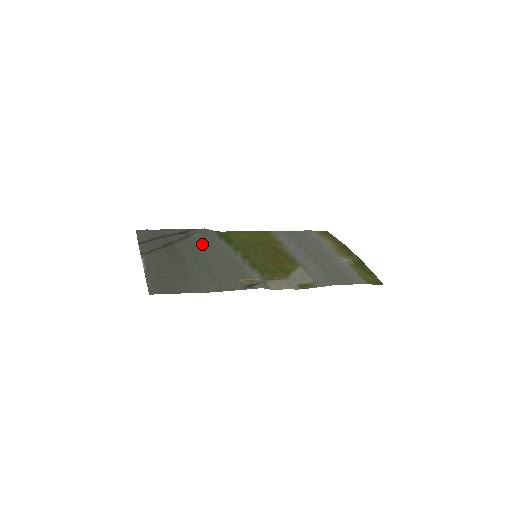
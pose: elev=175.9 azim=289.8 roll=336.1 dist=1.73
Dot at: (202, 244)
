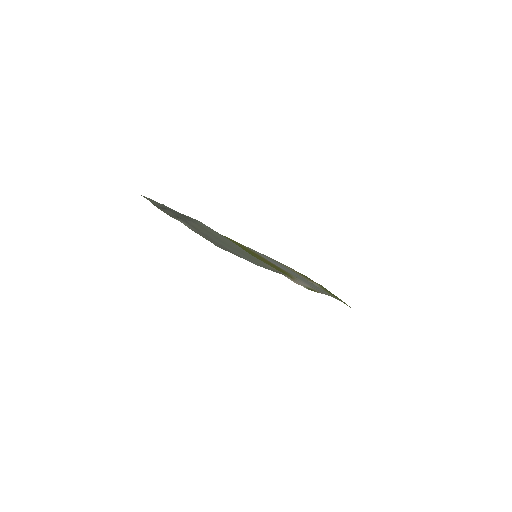
Dot at: (209, 230)
